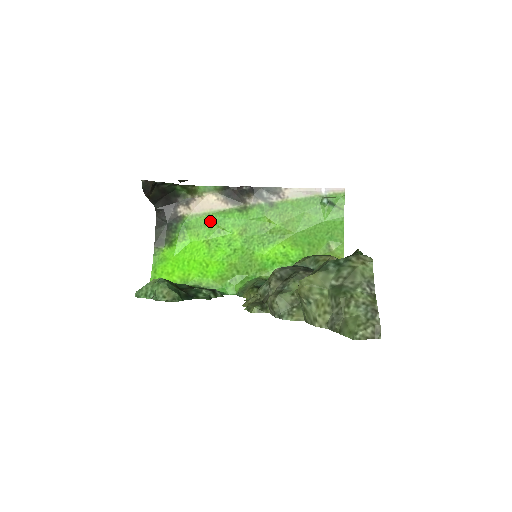
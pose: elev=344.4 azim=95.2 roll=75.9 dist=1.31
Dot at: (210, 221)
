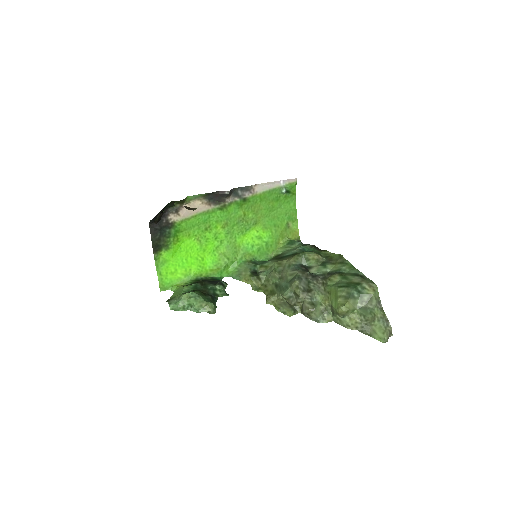
Dot at: (198, 222)
